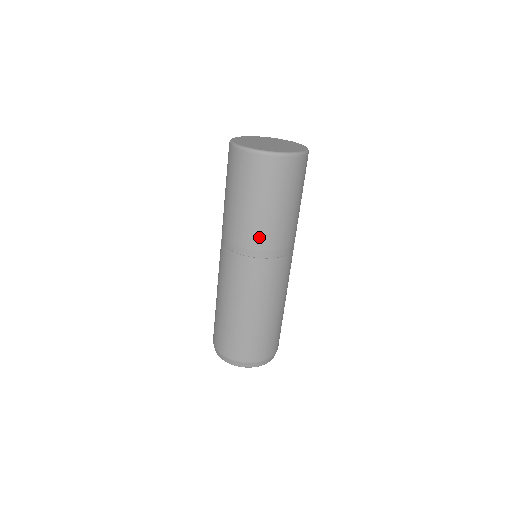
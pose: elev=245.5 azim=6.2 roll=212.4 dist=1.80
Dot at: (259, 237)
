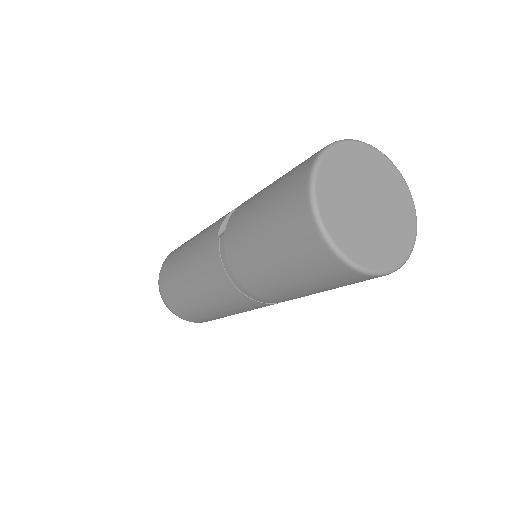
Dot at: occluded
